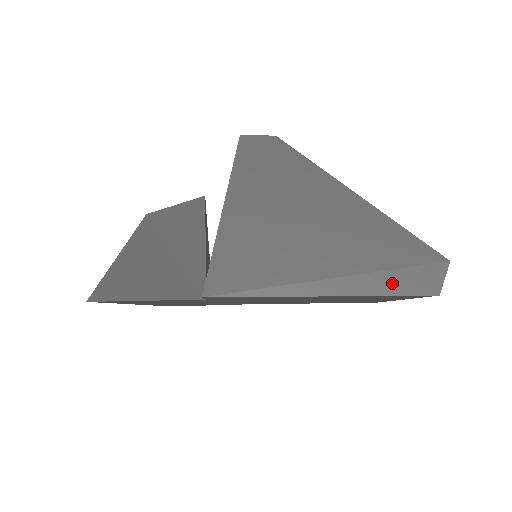
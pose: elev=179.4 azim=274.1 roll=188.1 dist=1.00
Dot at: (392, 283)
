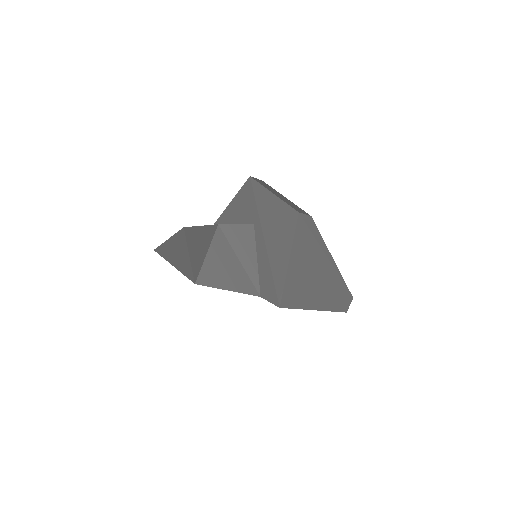
Dot at: (336, 306)
